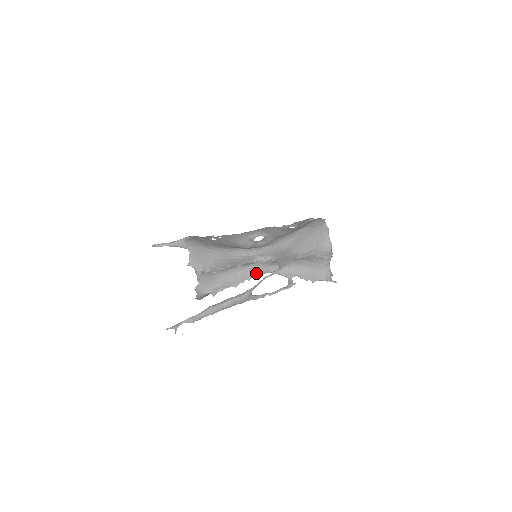
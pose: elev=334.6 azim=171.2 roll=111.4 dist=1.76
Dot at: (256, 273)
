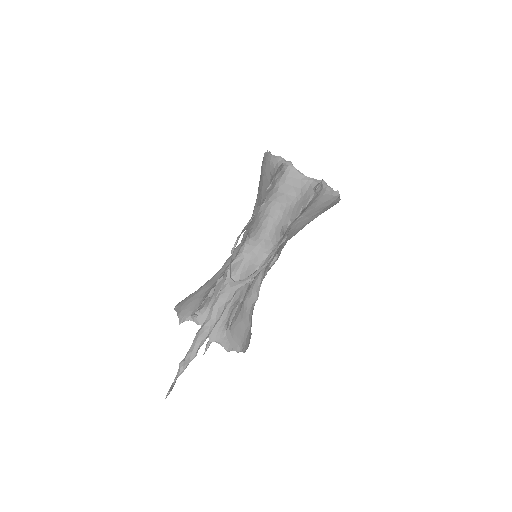
Dot at: (256, 266)
